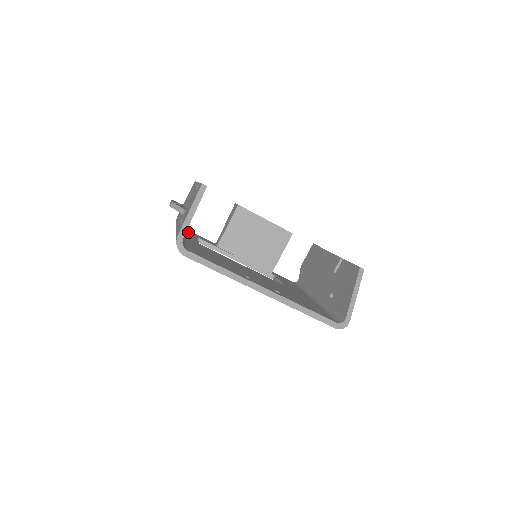
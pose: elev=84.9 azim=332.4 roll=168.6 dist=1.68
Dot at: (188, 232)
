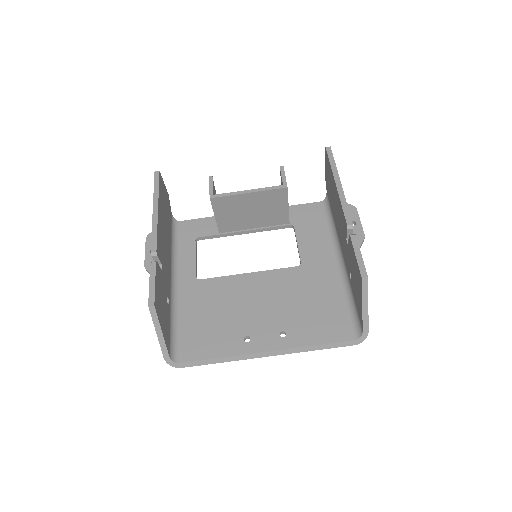
Dot at: (184, 237)
